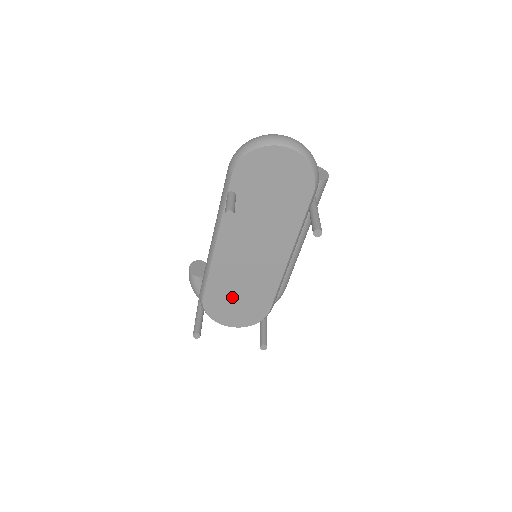
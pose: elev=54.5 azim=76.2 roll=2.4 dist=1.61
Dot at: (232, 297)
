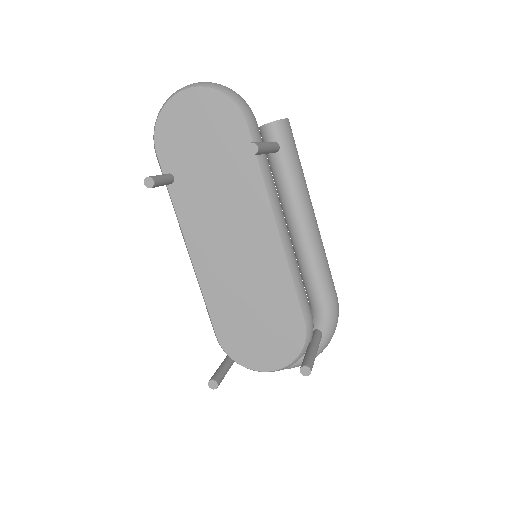
Dot at: (248, 320)
